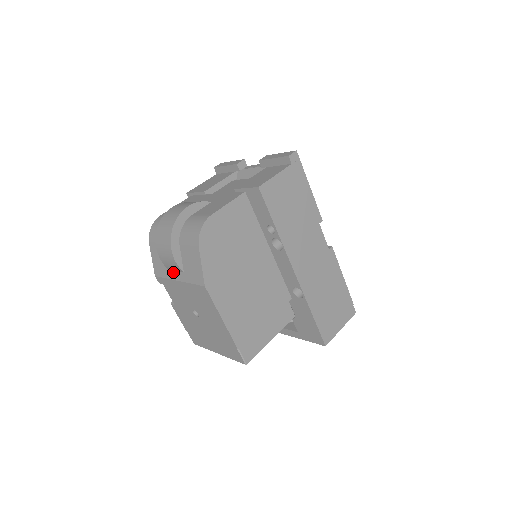
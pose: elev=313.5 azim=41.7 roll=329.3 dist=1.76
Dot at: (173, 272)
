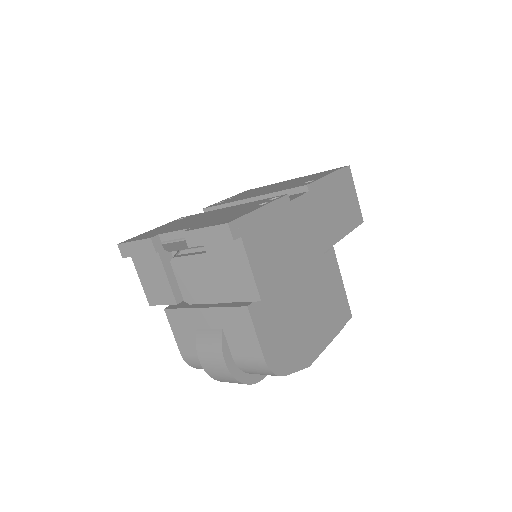
Dot at: occluded
